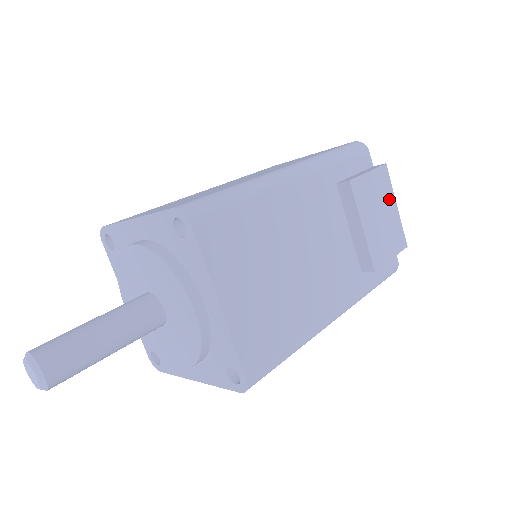
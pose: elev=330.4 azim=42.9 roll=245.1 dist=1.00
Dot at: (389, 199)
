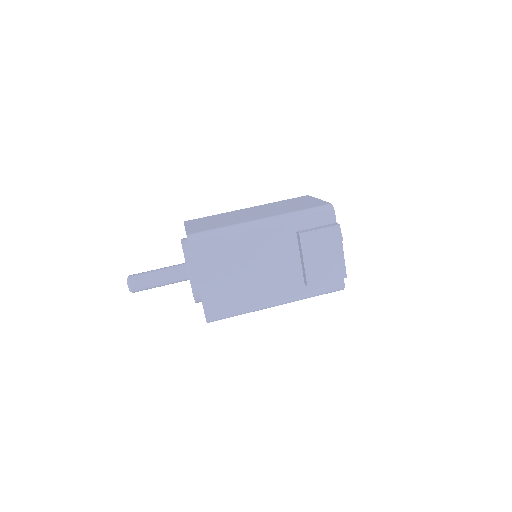
Dot at: (336, 247)
